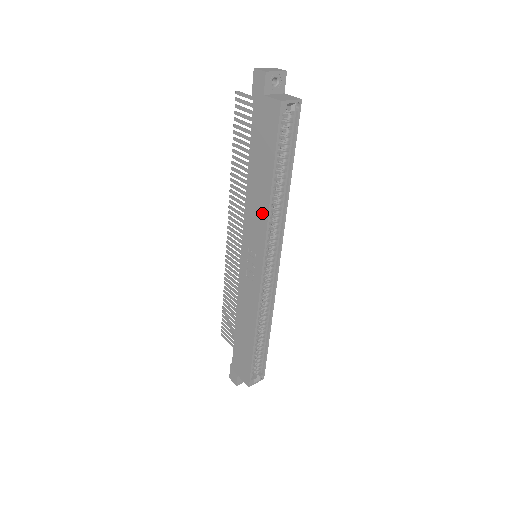
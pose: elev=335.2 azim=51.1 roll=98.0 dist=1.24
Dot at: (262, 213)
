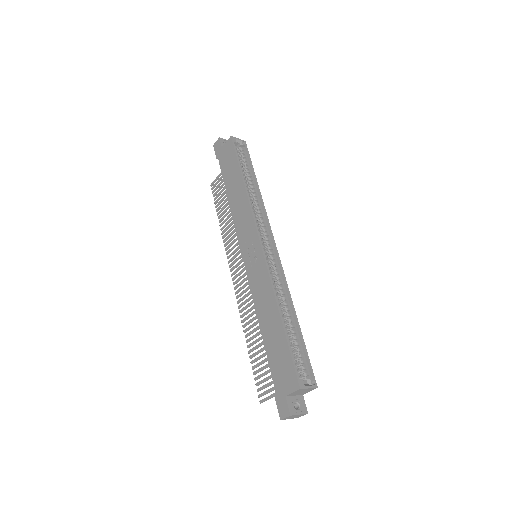
Dot at: (244, 204)
